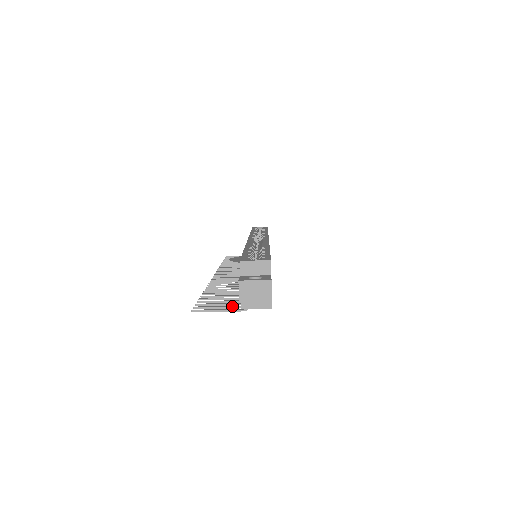
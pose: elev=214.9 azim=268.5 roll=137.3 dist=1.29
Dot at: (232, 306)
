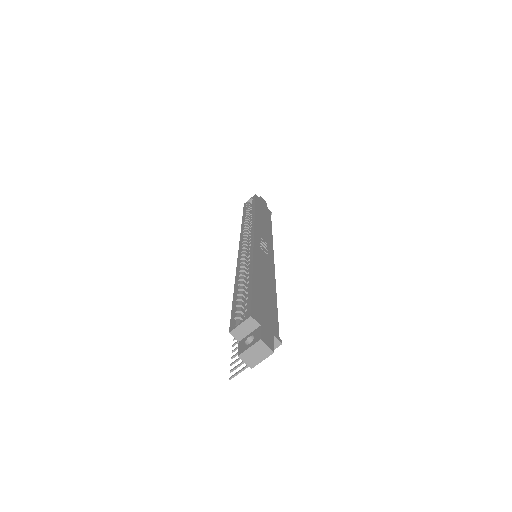
Dot at: occluded
